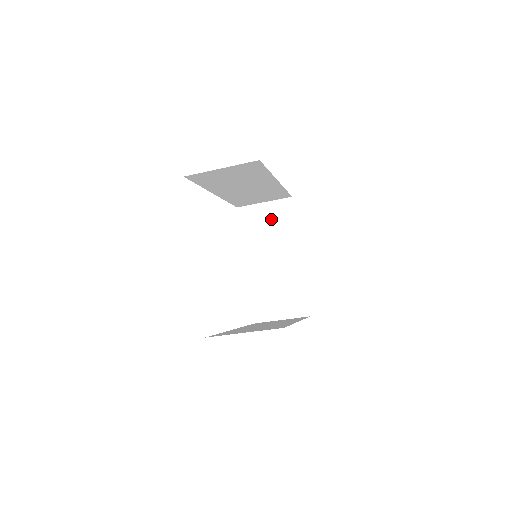
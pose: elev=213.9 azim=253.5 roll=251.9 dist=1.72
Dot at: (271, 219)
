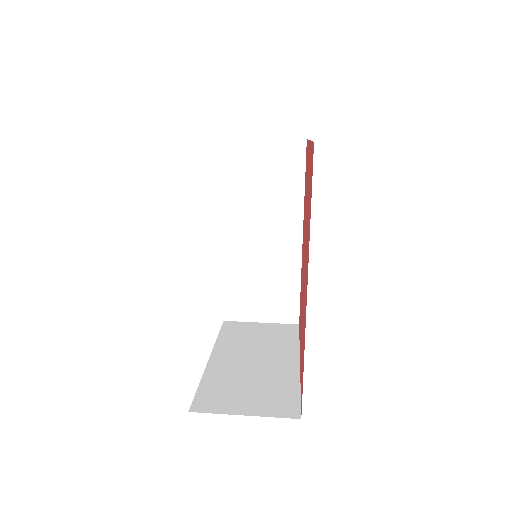
Dot at: occluded
